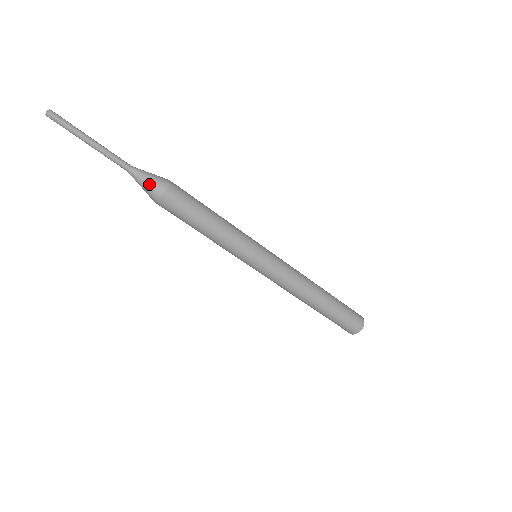
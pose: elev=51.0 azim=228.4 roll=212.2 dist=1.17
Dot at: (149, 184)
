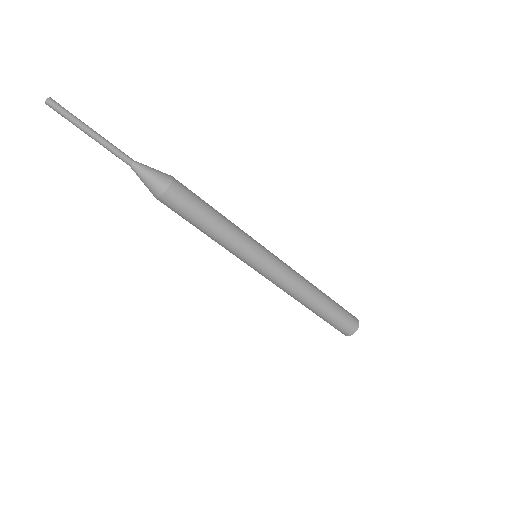
Dot at: (154, 176)
